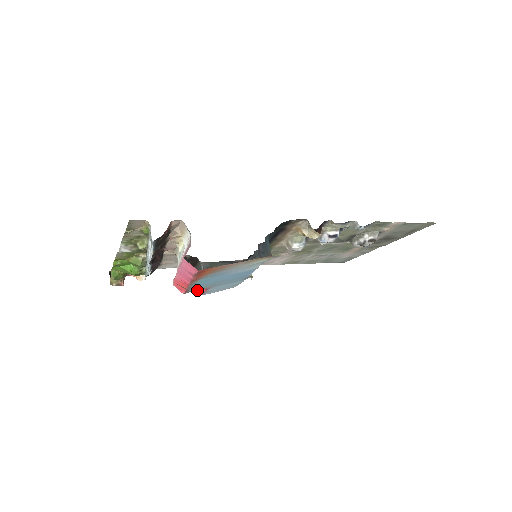
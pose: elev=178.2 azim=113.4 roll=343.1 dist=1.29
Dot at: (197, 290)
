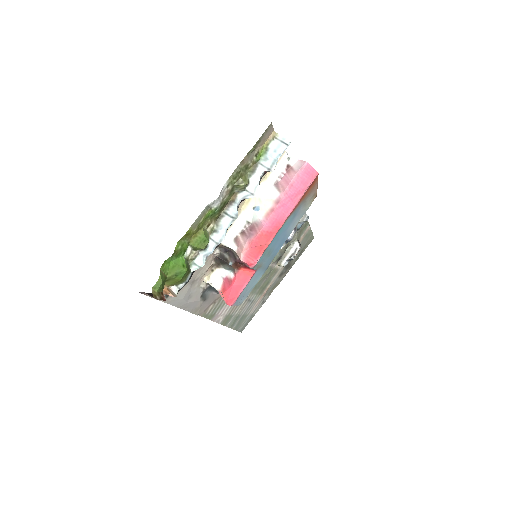
Dot at: (254, 269)
